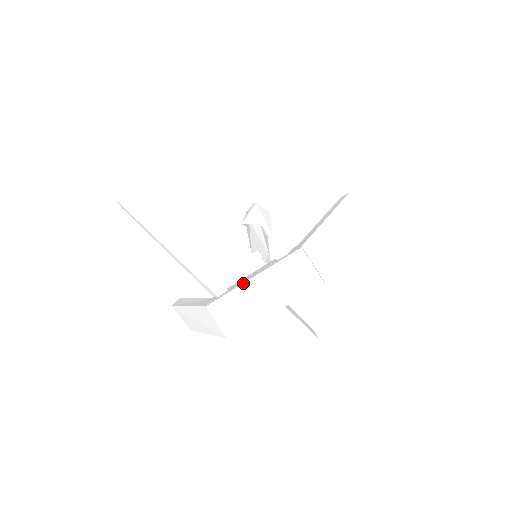
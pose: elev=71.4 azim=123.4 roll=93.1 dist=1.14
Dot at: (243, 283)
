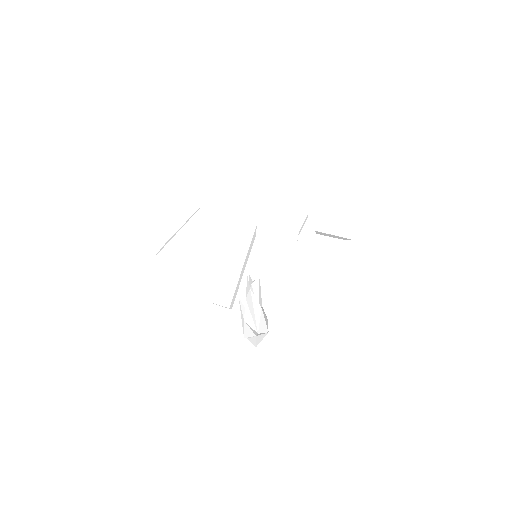
Dot at: (252, 199)
